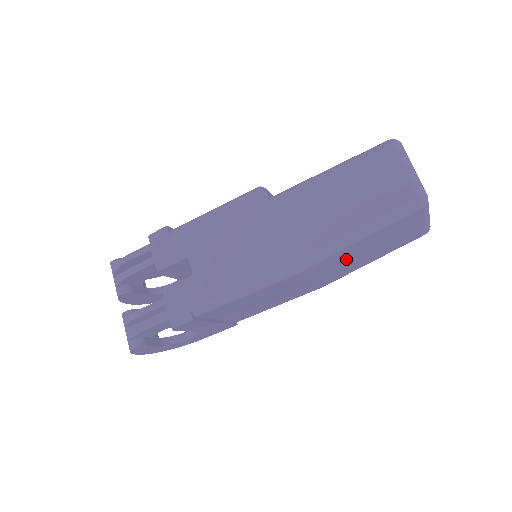
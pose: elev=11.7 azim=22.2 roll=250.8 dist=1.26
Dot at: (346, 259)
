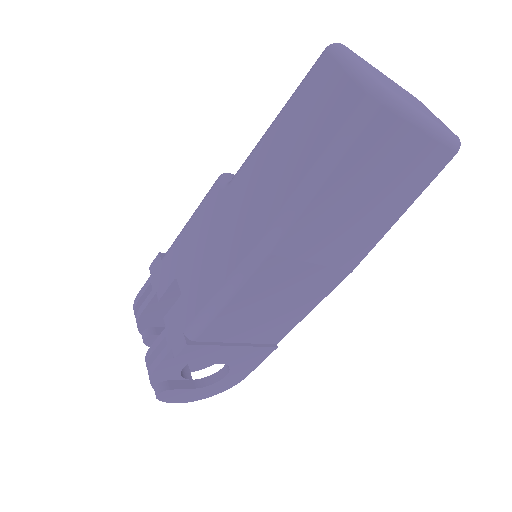
Dot at: (337, 218)
